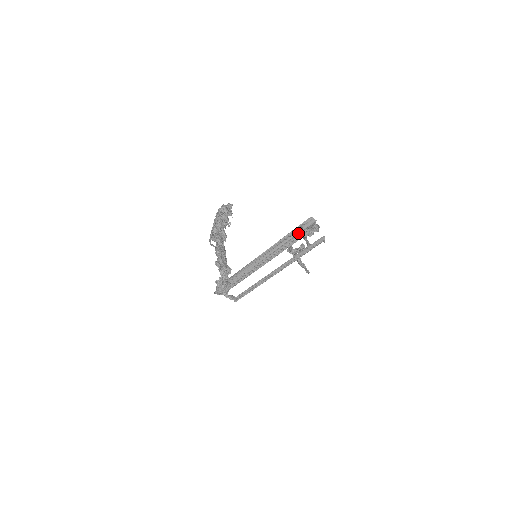
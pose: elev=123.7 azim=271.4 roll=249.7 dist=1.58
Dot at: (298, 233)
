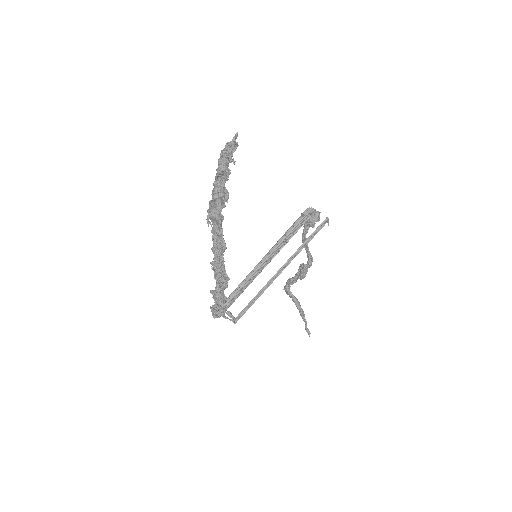
Dot at: occluded
